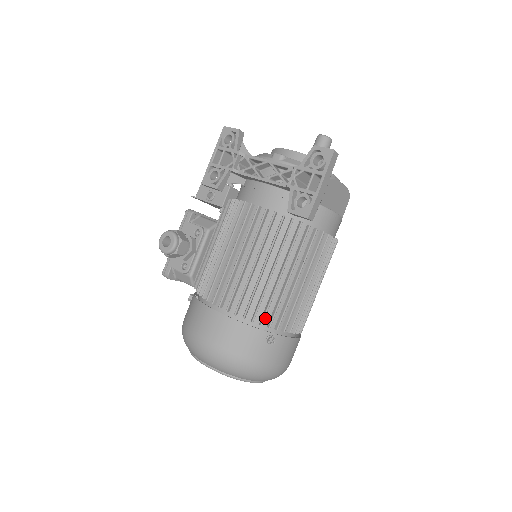
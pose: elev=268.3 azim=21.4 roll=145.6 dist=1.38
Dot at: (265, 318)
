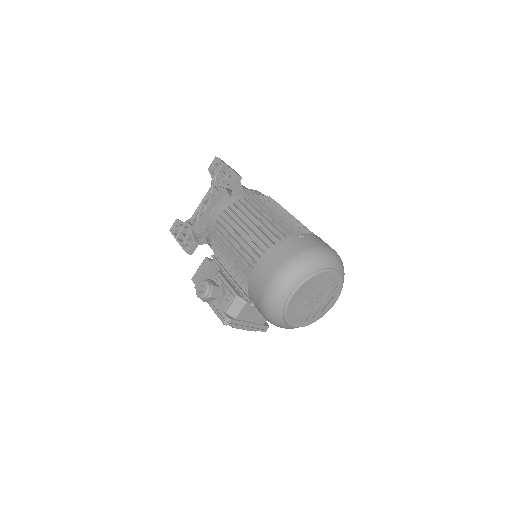
Dot at: (285, 235)
